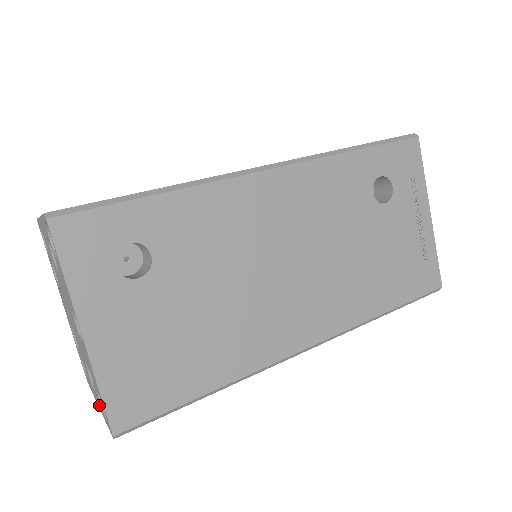
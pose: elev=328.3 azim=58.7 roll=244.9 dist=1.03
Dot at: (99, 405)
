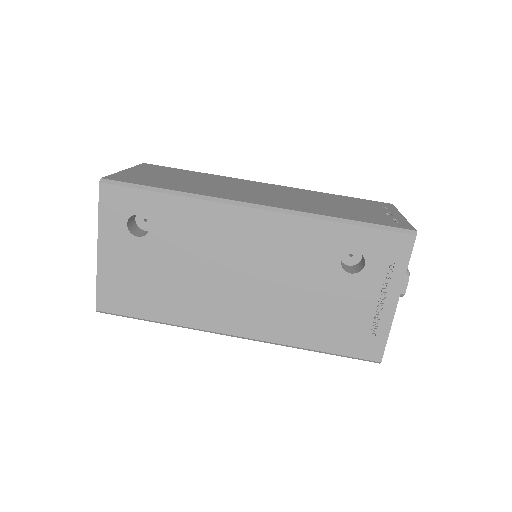
Dot at: occluded
